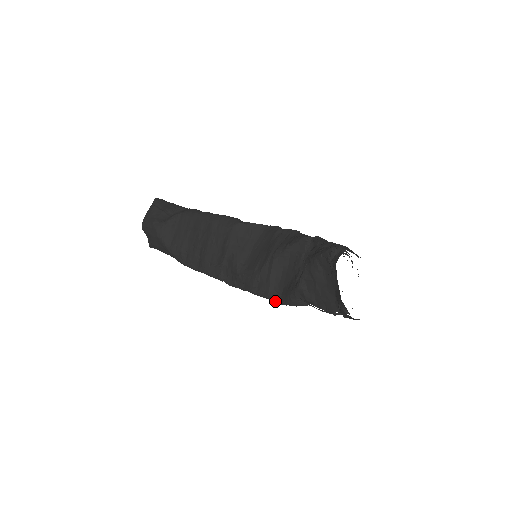
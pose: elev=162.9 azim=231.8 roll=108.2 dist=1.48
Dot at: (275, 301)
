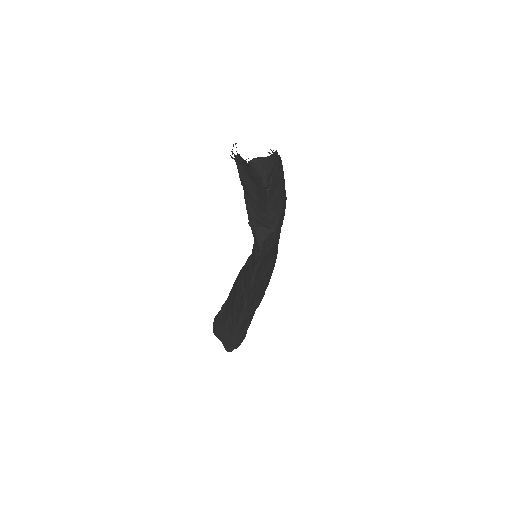
Dot at: (258, 261)
